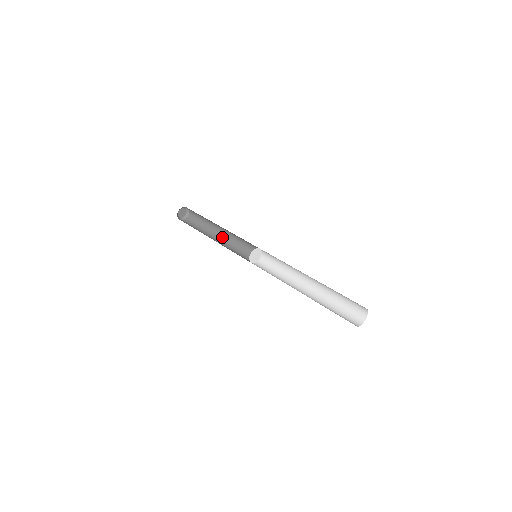
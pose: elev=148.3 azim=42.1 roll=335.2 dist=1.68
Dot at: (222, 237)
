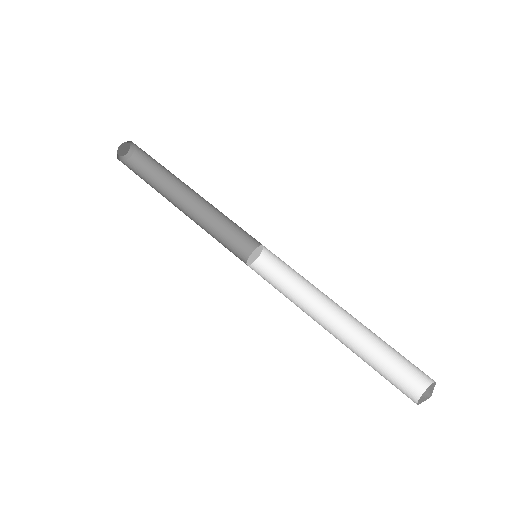
Dot at: (192, 207)
